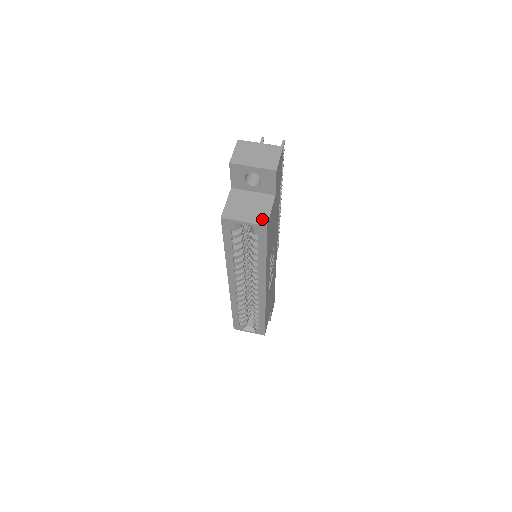
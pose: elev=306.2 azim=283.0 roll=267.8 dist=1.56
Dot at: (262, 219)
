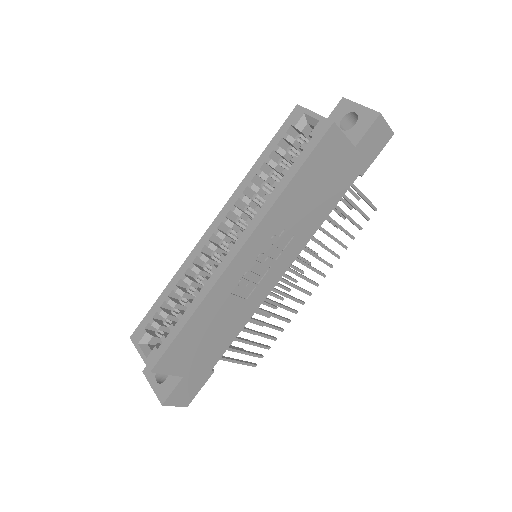
Dot at: occluded
